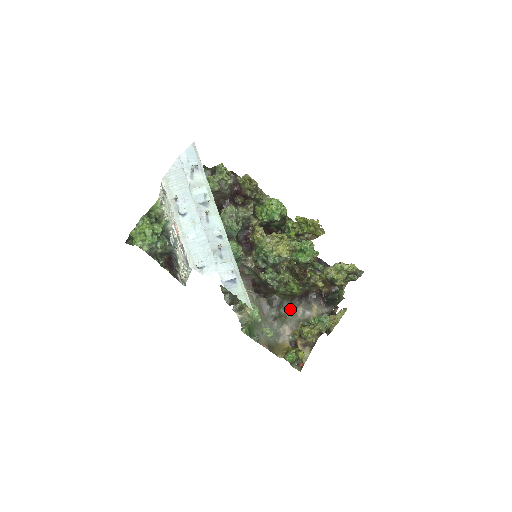
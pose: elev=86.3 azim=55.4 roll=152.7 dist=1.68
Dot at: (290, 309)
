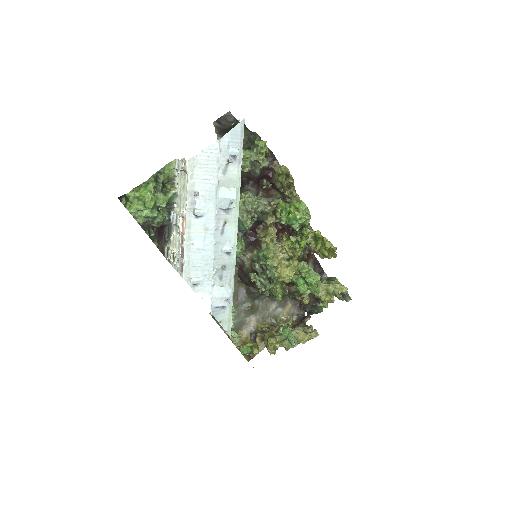
Dot at: (265, 302)
